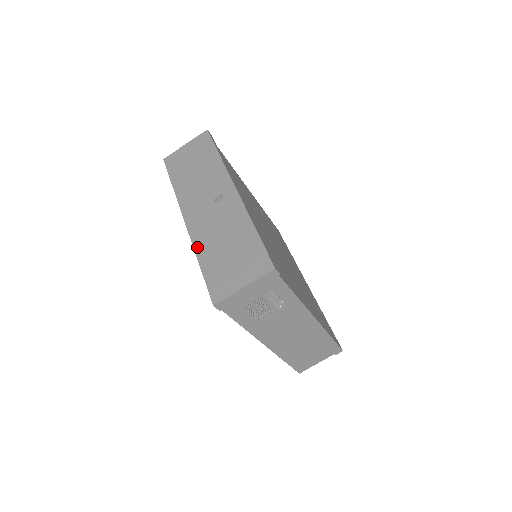
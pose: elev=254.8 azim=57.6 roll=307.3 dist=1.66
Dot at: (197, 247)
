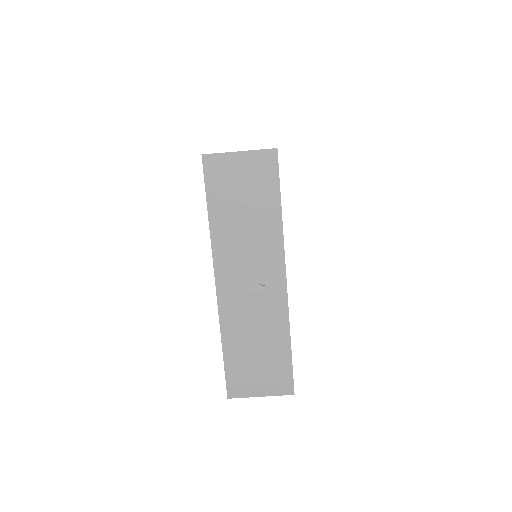
Dot at: (224, 329)
